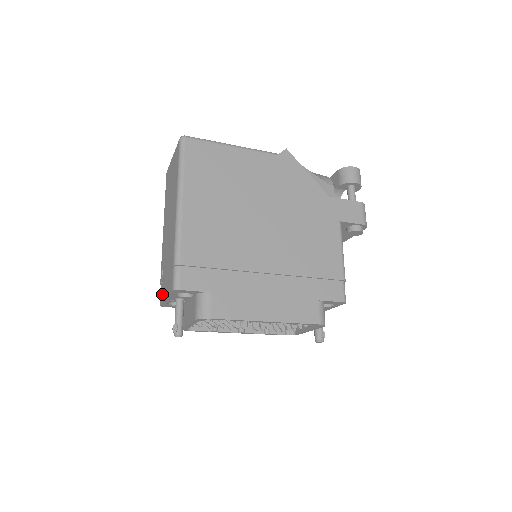
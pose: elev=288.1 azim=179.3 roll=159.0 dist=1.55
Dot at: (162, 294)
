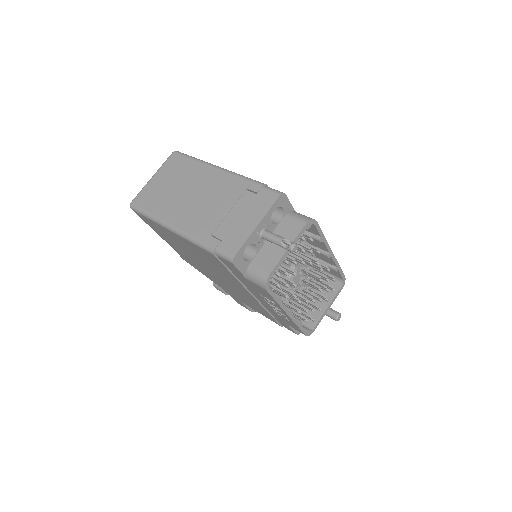
Dot at: (237, 239)
